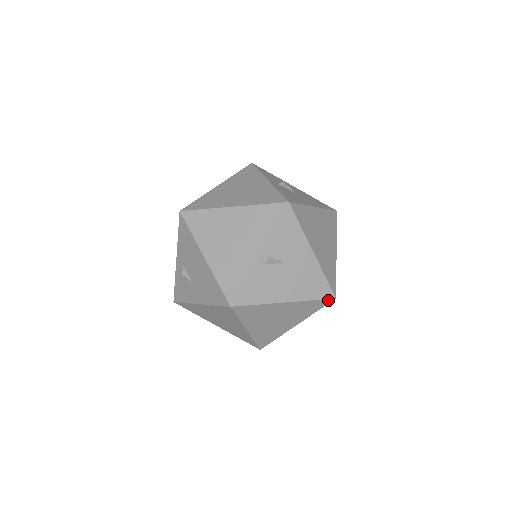
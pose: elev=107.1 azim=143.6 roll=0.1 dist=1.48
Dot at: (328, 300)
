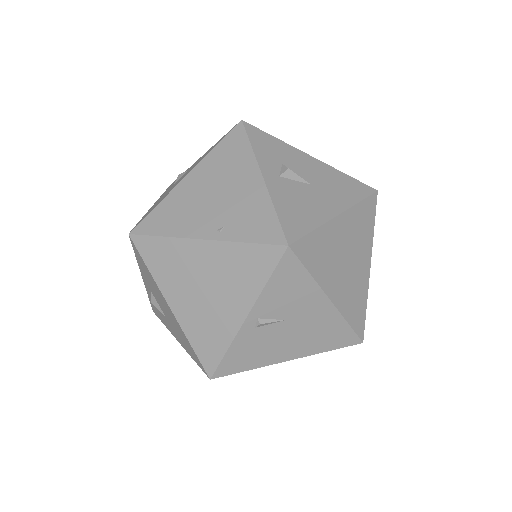
Dot at: (351, 345)
